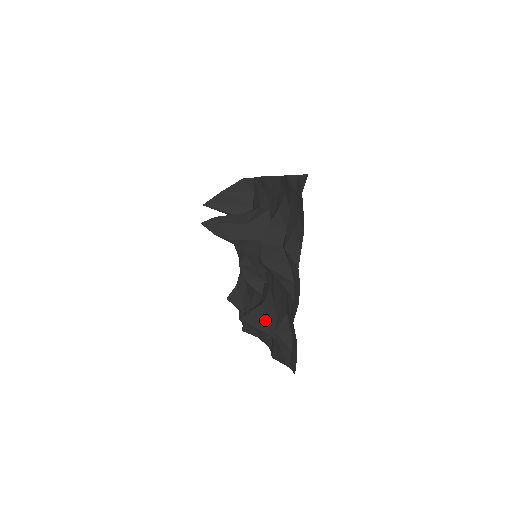
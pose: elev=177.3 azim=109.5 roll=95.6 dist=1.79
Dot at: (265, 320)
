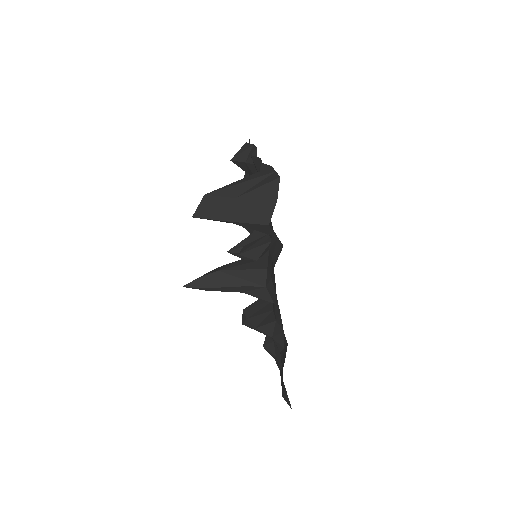
Dot at: occluded
